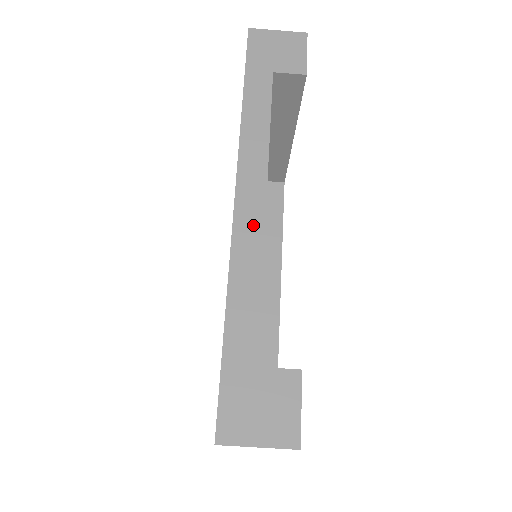
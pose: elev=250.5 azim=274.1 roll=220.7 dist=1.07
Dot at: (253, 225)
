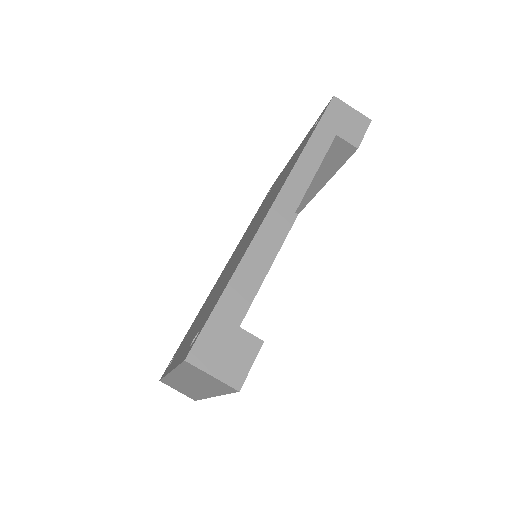
Dot at: (275, 231)
